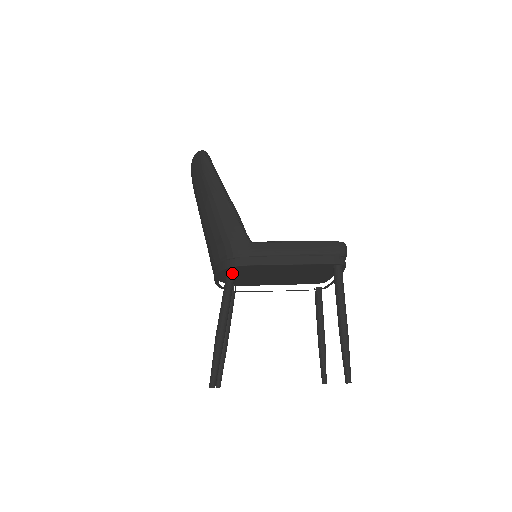
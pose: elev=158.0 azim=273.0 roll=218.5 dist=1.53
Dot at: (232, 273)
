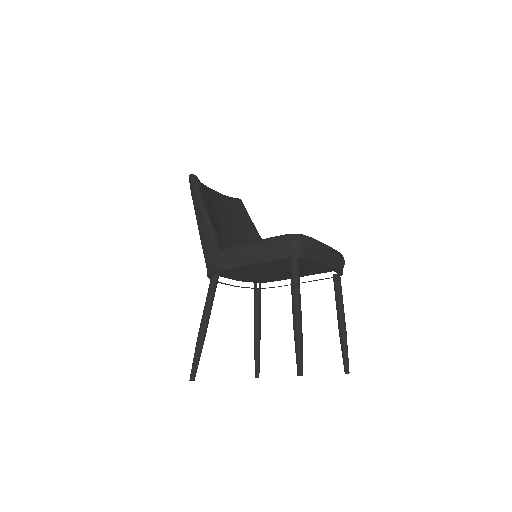
Dot at: (213, 279)
